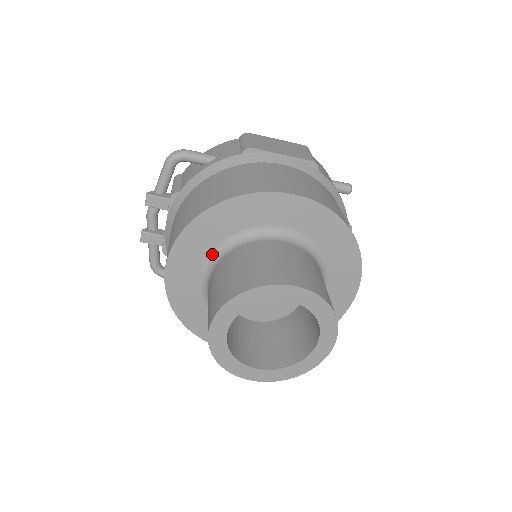
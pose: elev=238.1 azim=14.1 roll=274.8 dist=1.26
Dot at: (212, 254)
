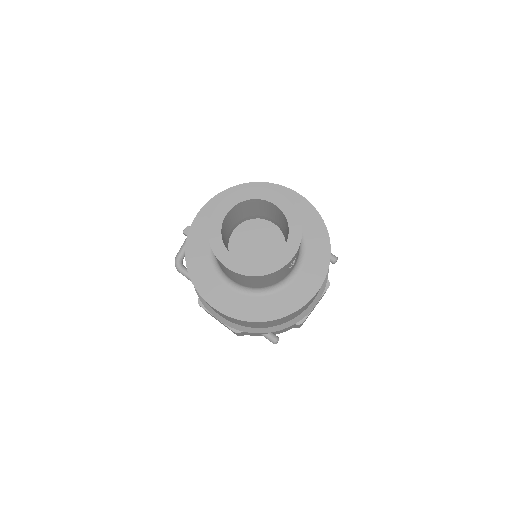
Dot at: occluded
